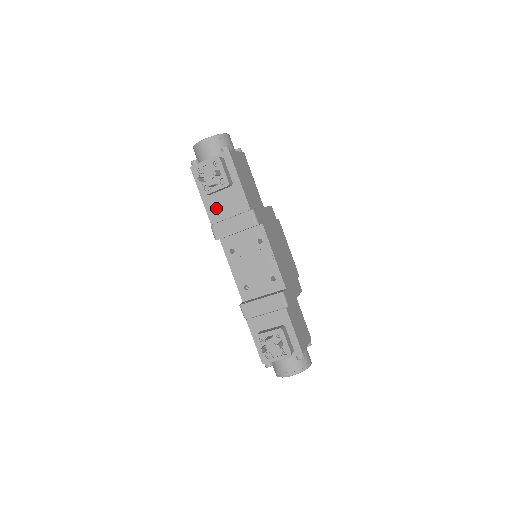
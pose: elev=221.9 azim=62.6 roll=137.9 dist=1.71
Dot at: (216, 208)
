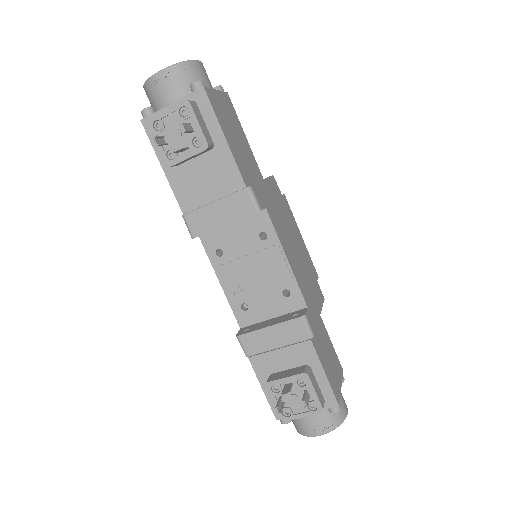
Dot at: (189, 187)
